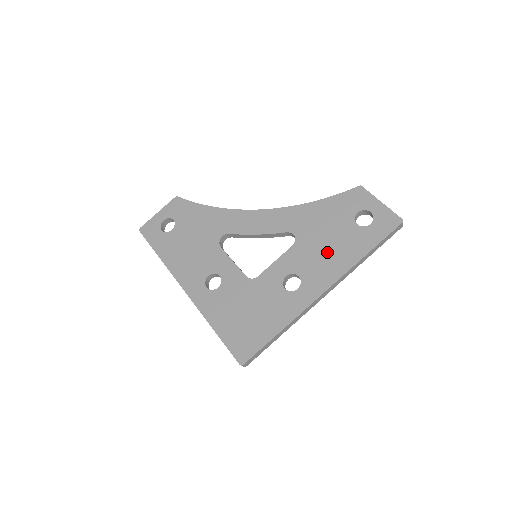
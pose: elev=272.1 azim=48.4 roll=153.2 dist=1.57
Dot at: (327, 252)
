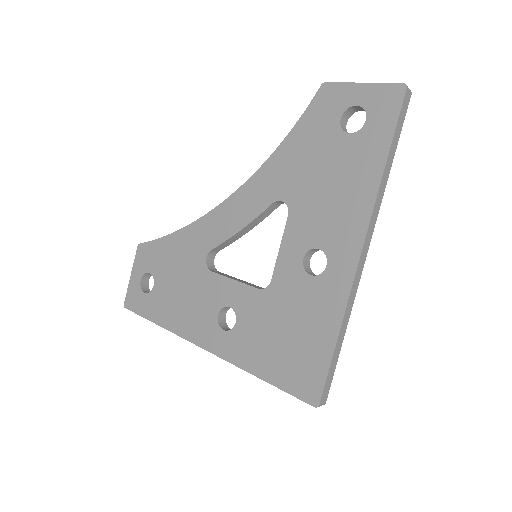
Dot at: (334, 195)
